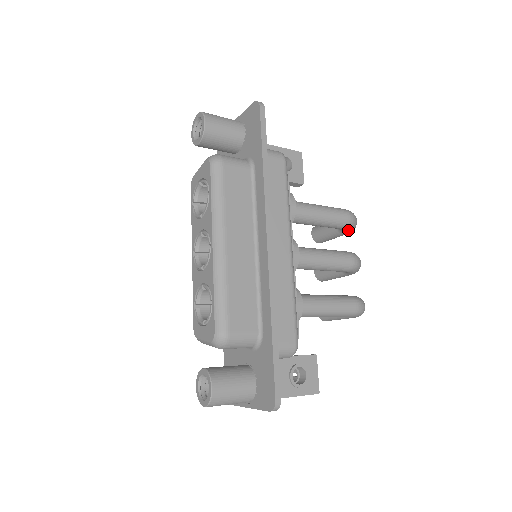
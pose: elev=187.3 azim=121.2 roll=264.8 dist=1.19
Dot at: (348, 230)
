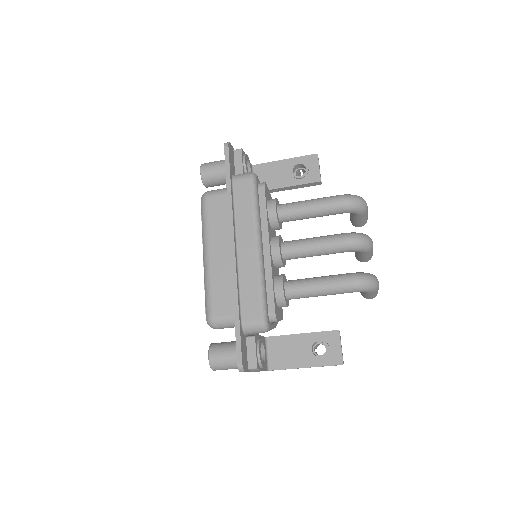
Dot at: (352, 212)
